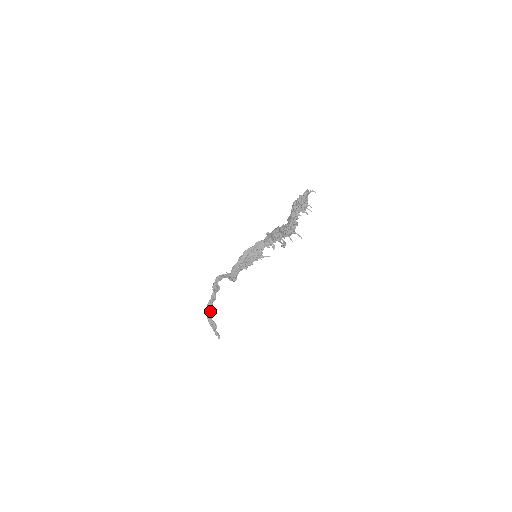
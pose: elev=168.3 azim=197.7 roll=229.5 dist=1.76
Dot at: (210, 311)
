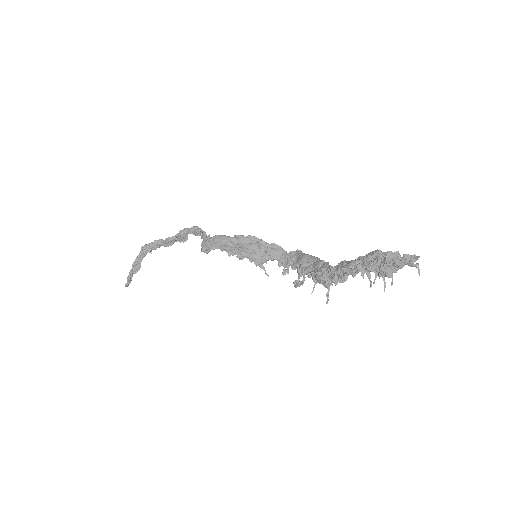
Dot at: (150, 250)
